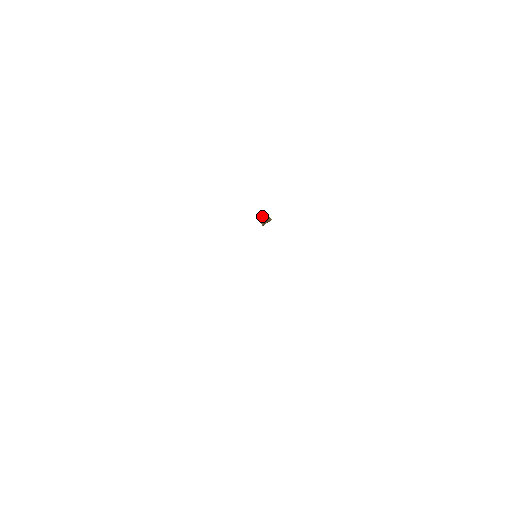
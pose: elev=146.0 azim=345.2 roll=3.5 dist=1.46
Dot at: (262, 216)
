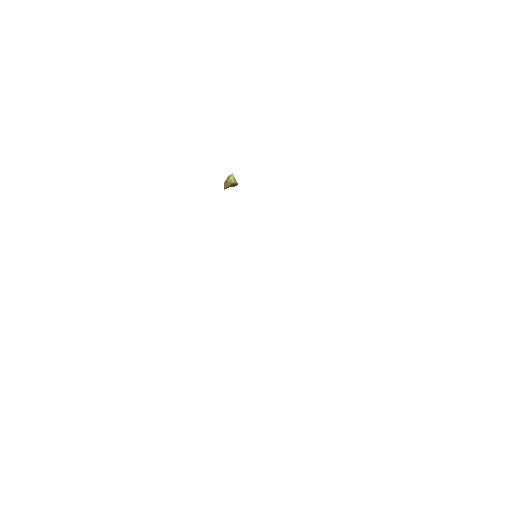
Dot at: (230, 179)
